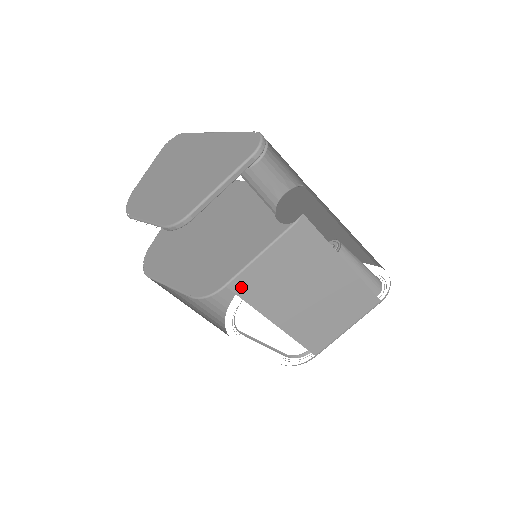
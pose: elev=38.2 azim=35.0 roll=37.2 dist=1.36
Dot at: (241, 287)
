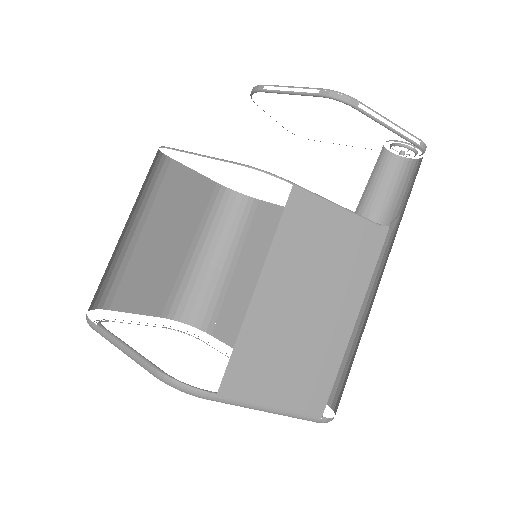
Dot at: (296, 205)
